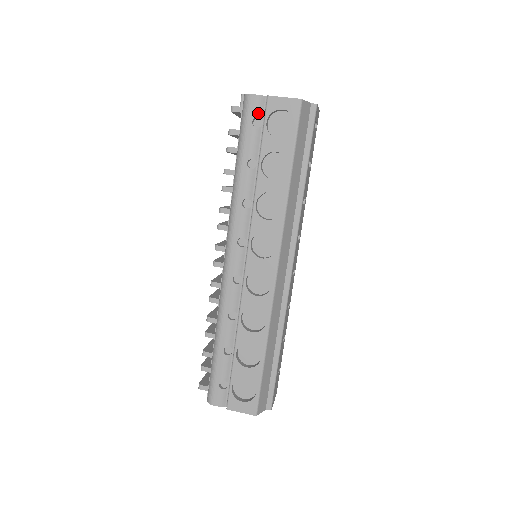
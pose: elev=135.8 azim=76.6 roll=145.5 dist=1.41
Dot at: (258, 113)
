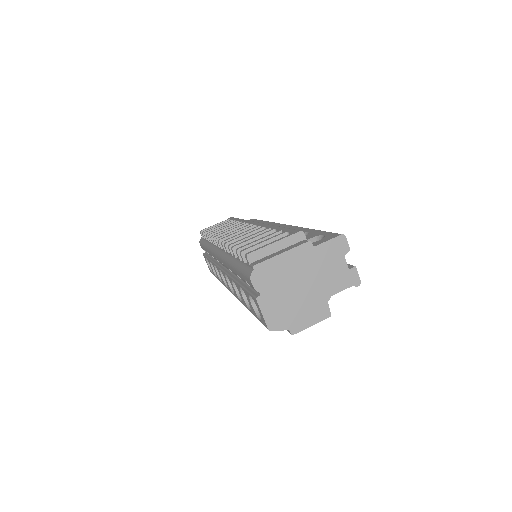
Dot at: (251, 286)
